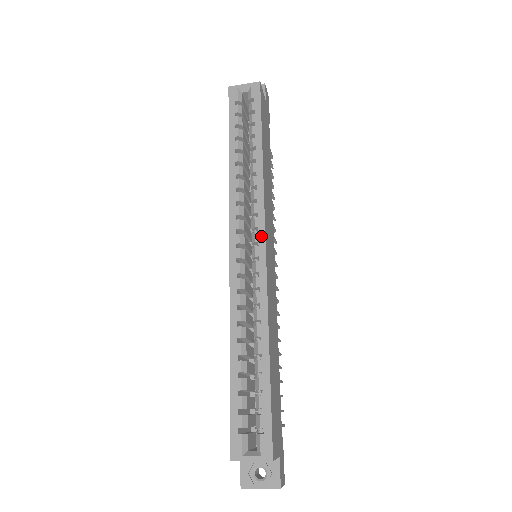
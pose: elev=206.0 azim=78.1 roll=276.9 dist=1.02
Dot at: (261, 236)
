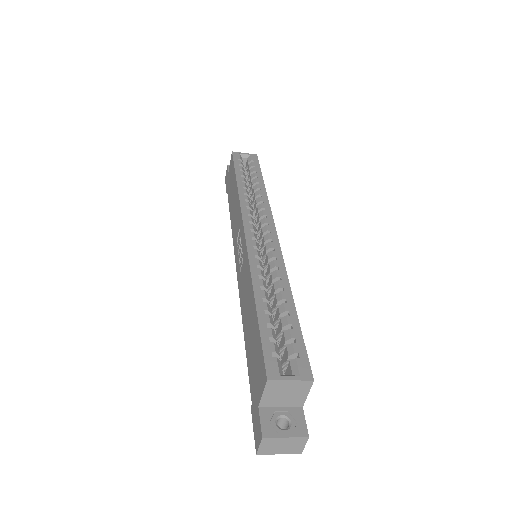
Dot at: (272, 228)
